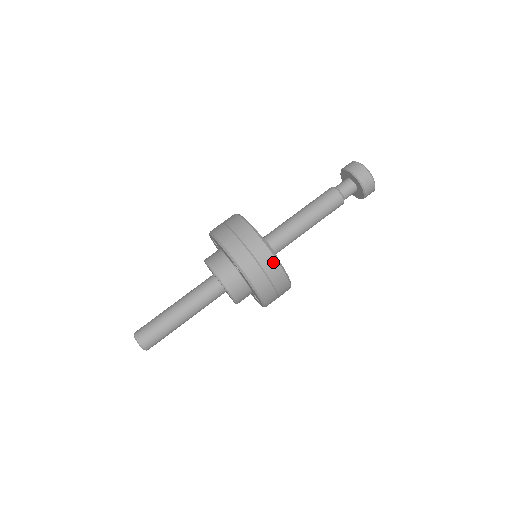
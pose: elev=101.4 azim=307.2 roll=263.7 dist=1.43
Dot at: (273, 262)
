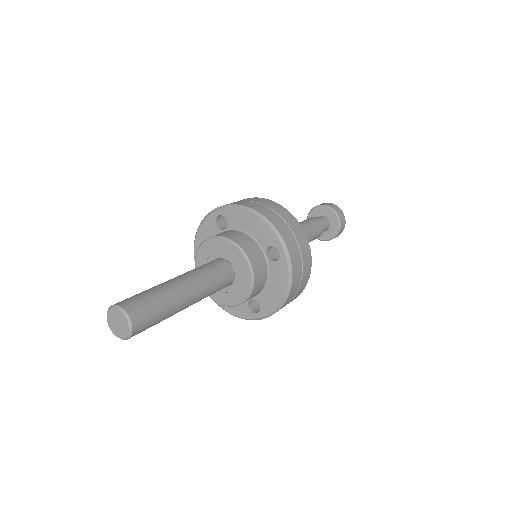
Dot at: (254, 199)
